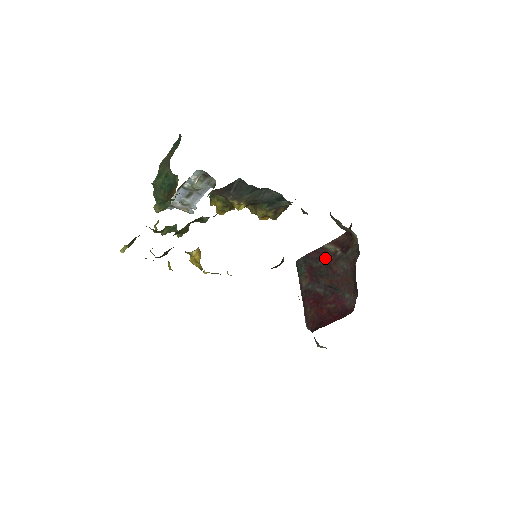
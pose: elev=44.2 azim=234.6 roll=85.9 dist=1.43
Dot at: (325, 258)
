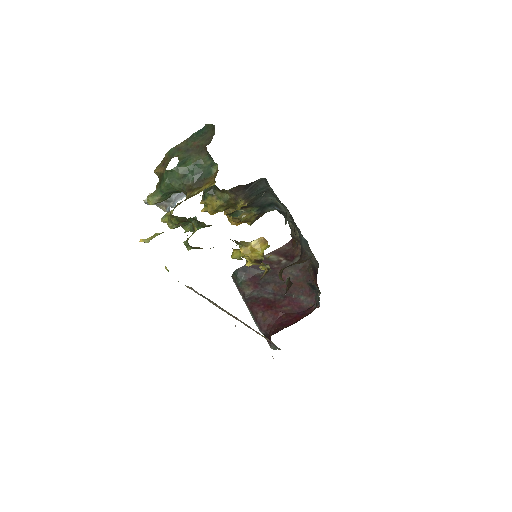
Dot at: occluded
